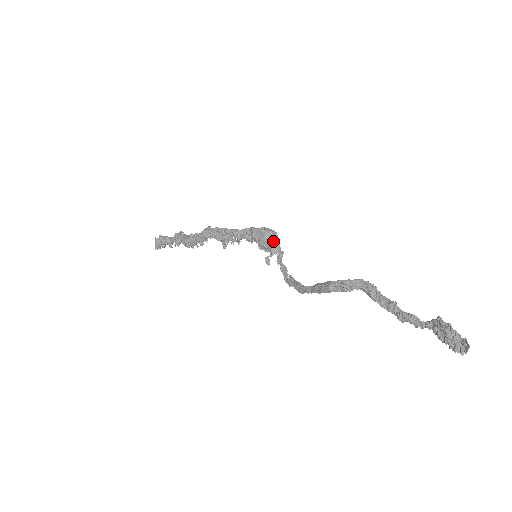
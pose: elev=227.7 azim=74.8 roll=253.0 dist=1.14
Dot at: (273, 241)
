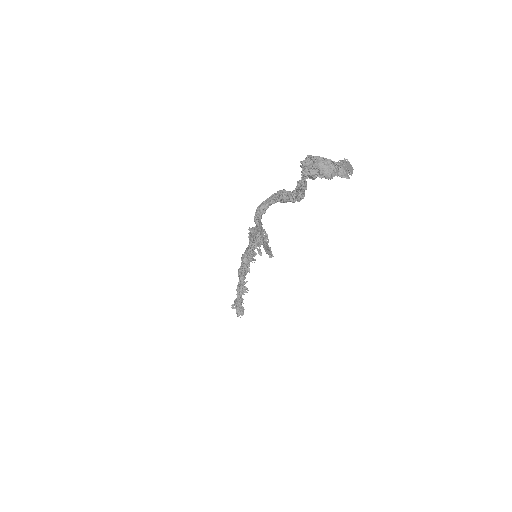
Dot at: (257, 232)
